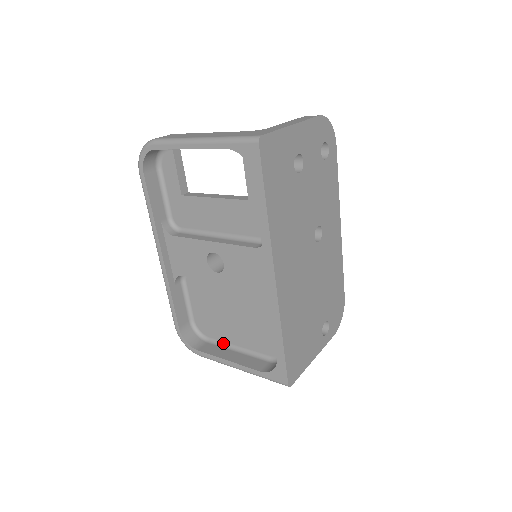
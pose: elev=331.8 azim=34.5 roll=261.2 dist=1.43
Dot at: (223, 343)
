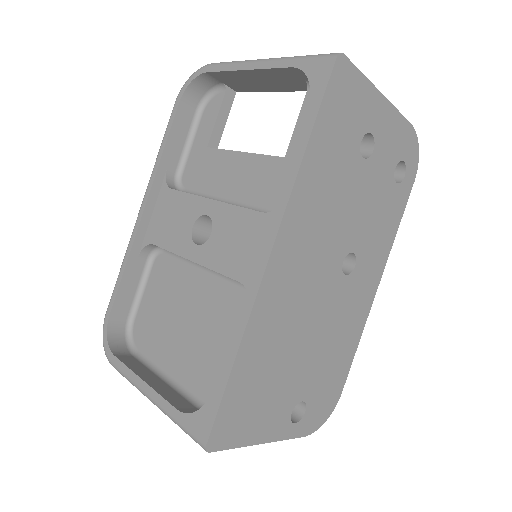
Dot at: (152, 363)
